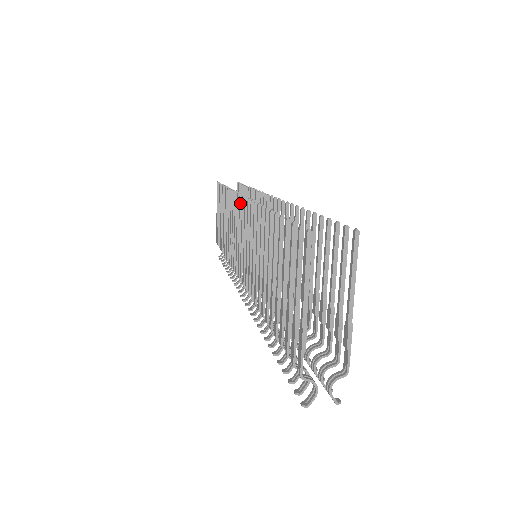
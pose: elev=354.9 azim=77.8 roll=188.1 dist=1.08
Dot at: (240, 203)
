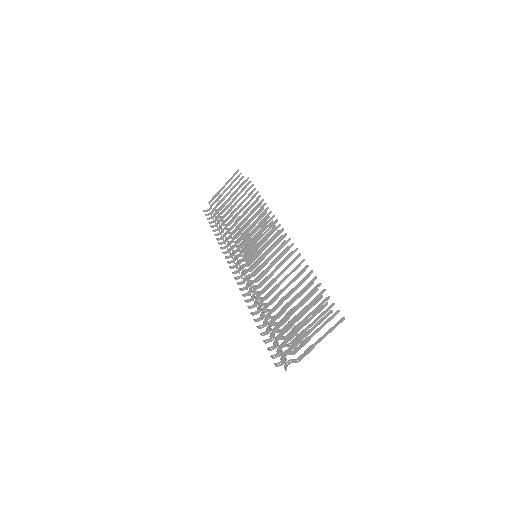
Dot at: (269, 225)
